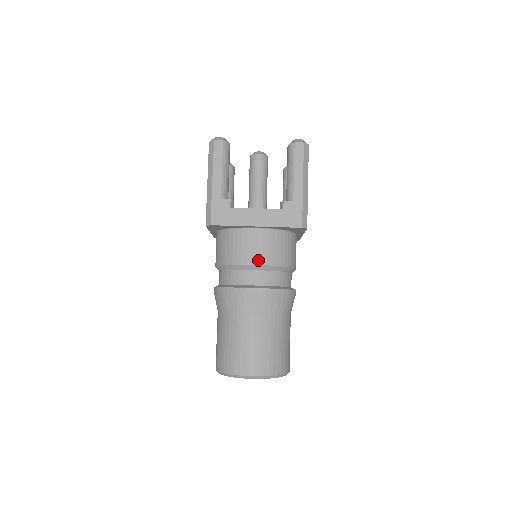
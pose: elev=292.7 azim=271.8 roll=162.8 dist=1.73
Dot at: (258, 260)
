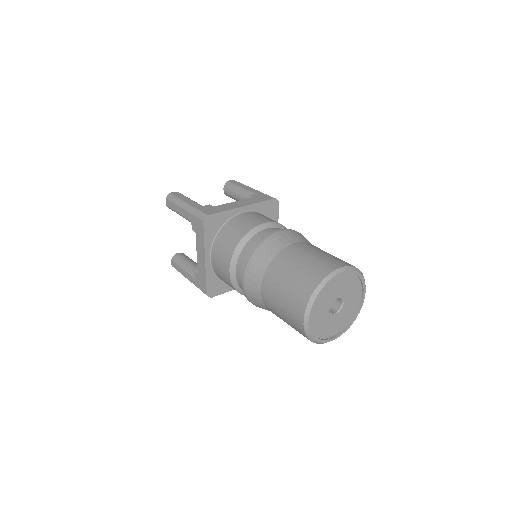
Dot at: (263, 221)
